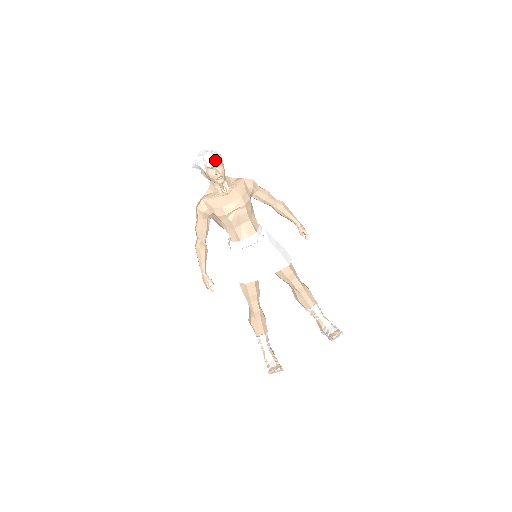
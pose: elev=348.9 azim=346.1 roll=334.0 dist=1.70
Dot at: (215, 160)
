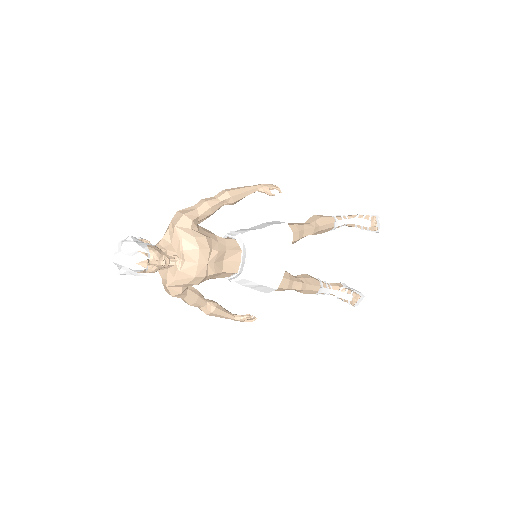
Dot at: (142, 260)
